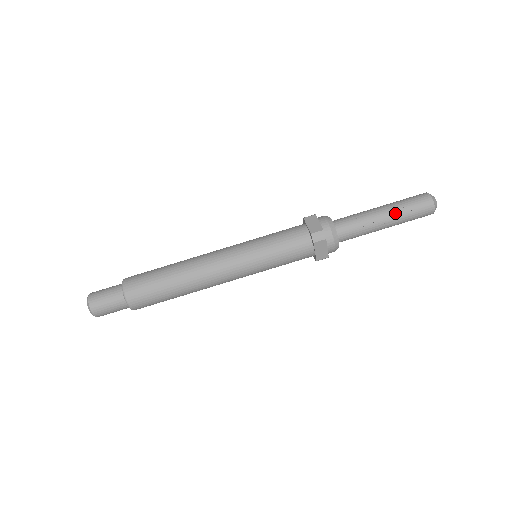
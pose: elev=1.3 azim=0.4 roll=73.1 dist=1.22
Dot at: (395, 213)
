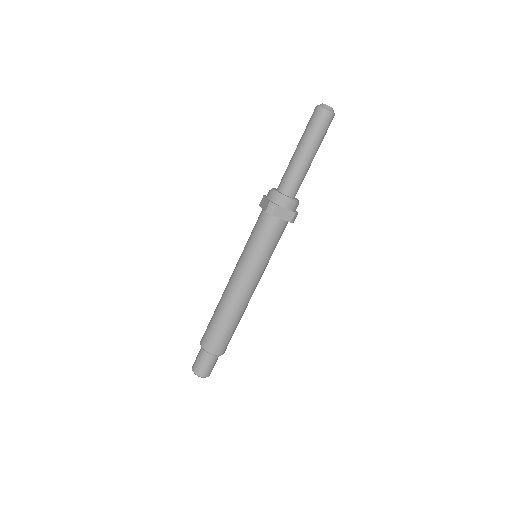
Dot at: (318, 148)
